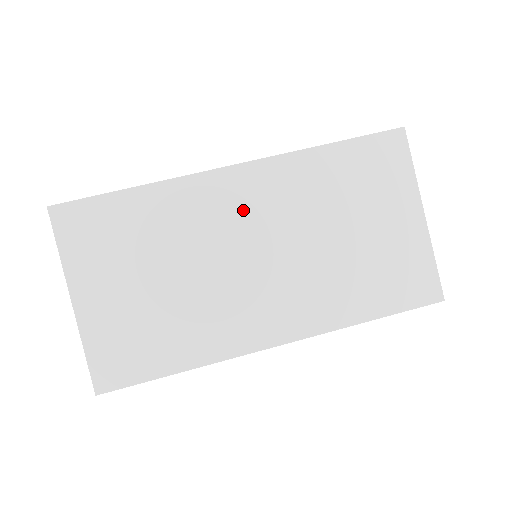
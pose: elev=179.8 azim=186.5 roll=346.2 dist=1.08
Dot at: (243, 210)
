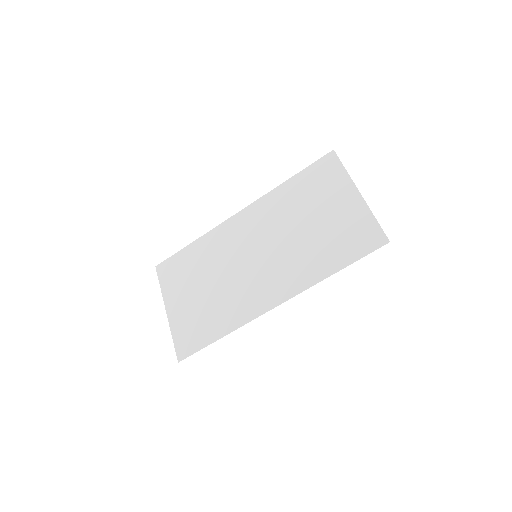
Dot at: (246, 233)
